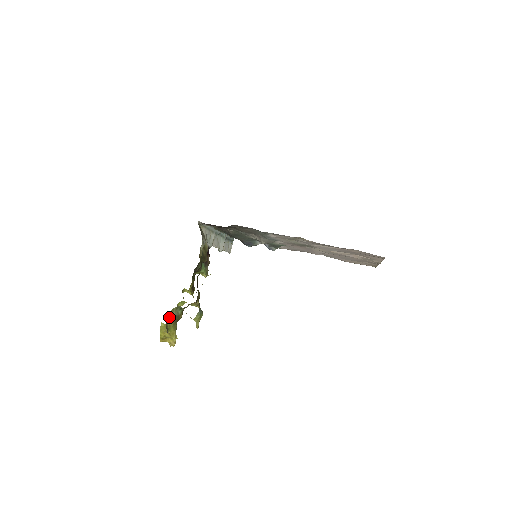
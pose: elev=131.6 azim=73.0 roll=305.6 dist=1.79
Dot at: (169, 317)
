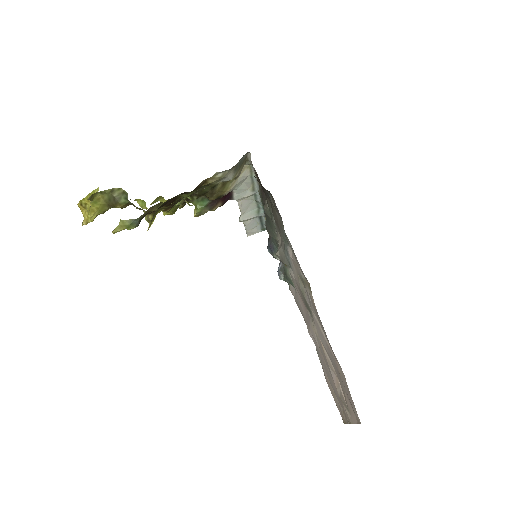
Dot at: (107, 190)
